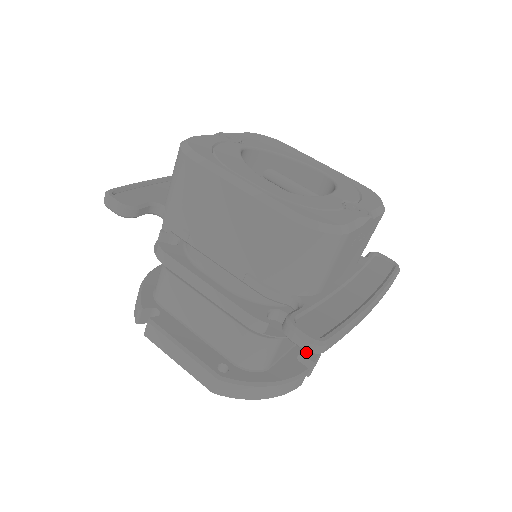
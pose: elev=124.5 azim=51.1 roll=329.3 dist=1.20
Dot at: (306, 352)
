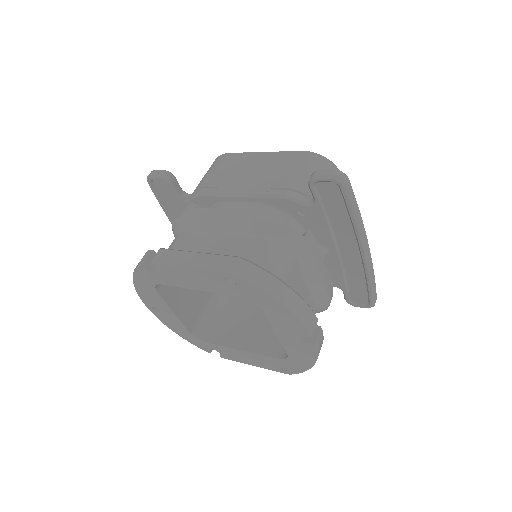
Dot at: occluded
